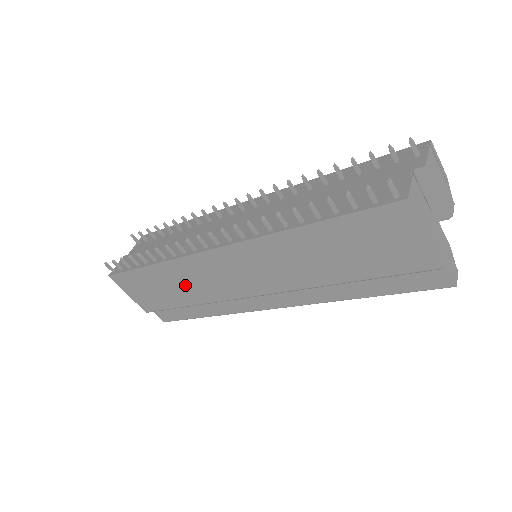
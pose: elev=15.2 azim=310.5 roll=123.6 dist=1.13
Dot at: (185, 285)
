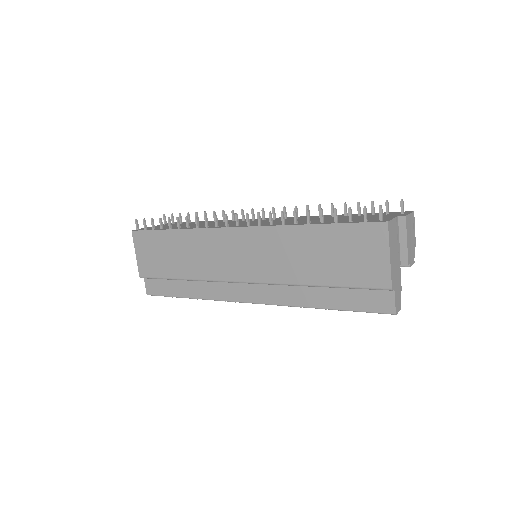
Dot at: (190, 256)
